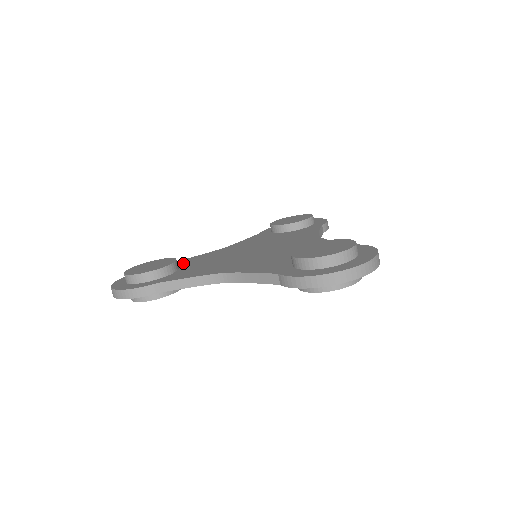
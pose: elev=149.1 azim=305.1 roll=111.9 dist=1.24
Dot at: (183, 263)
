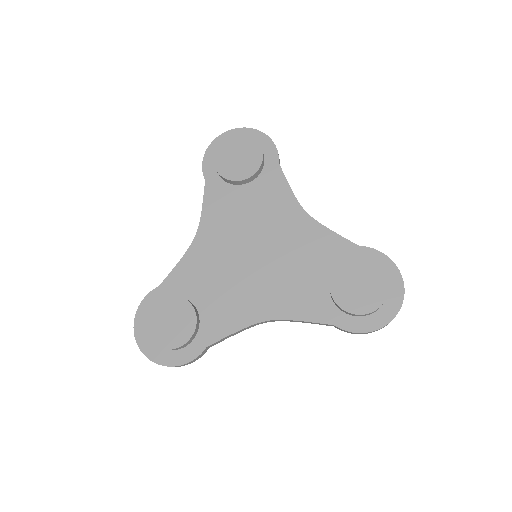
Dot at: (183, 287)
